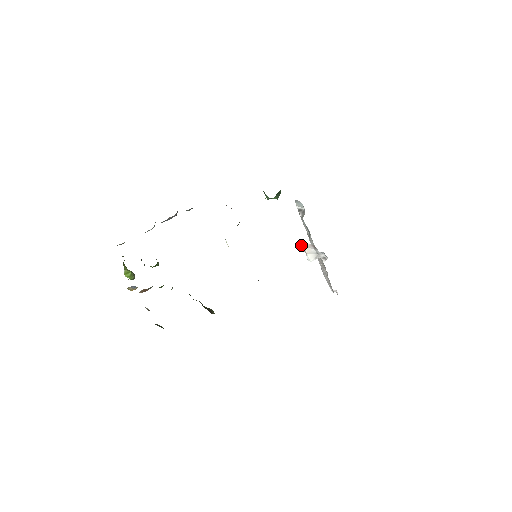
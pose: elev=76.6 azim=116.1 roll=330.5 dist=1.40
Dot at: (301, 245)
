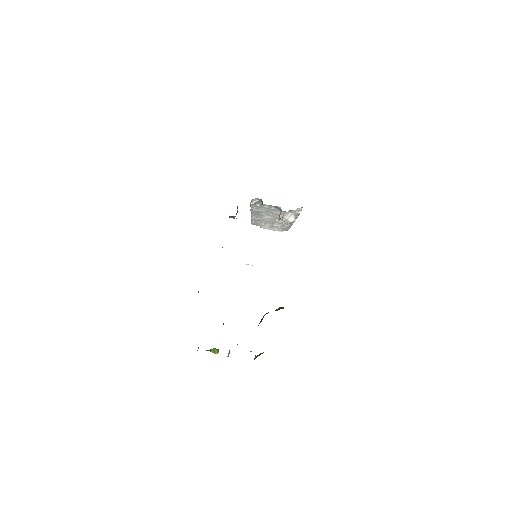
Dot at: (281, 219)
